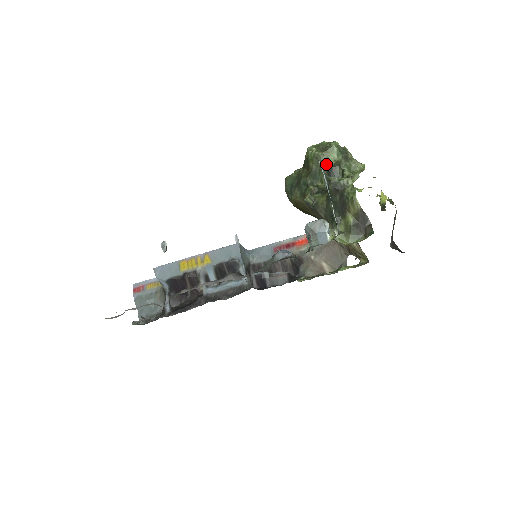
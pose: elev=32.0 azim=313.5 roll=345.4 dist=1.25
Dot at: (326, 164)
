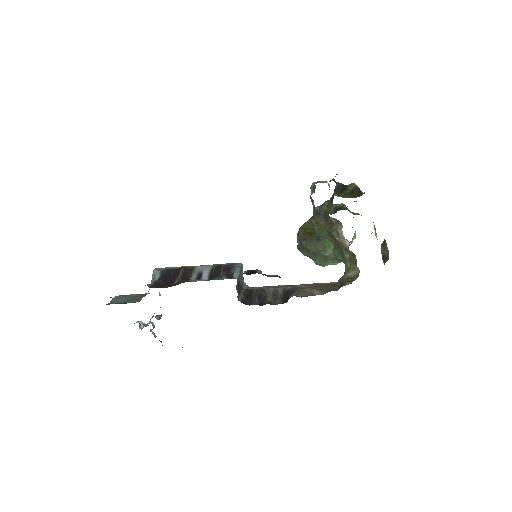
Dot at: occluded
